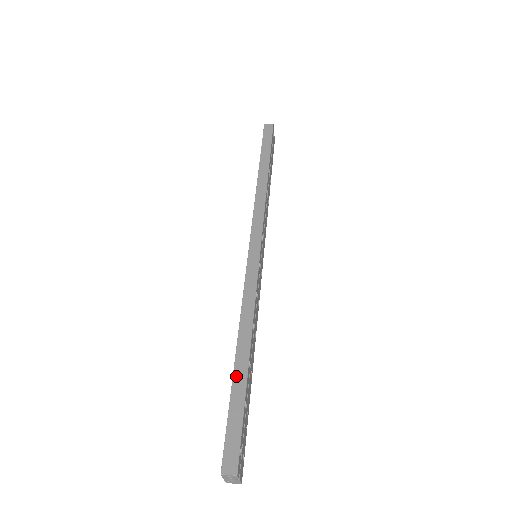
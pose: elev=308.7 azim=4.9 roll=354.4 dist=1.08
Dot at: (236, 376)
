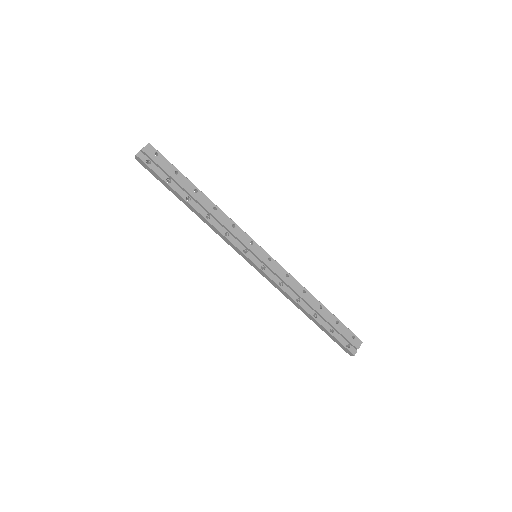
Dot at: (317, 325)
